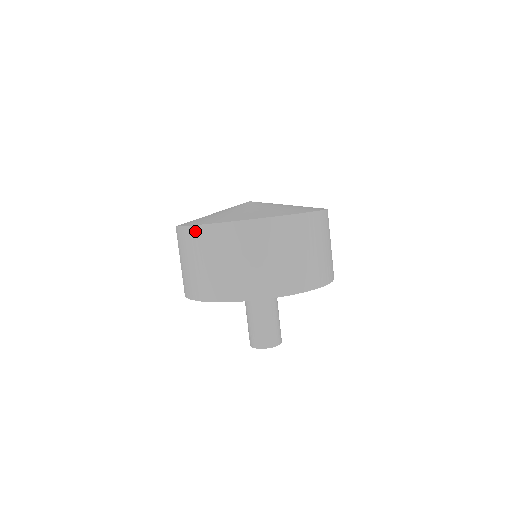
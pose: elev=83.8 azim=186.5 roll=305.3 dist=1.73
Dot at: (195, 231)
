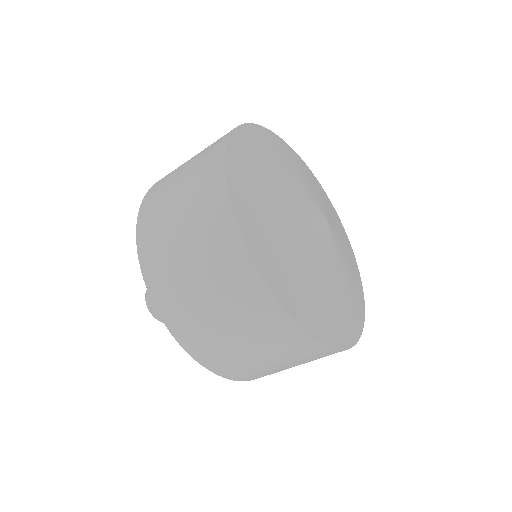
Dot at: (306, 343)
